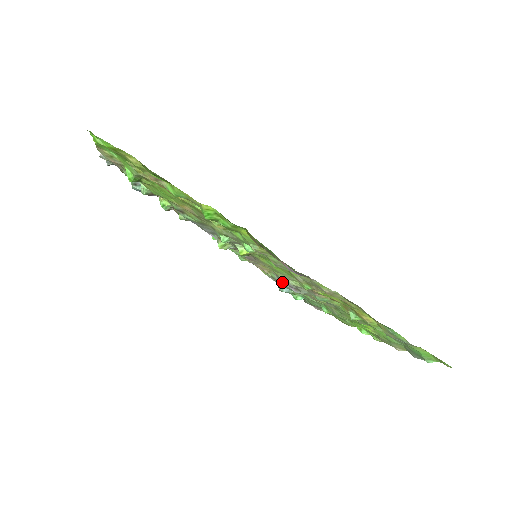
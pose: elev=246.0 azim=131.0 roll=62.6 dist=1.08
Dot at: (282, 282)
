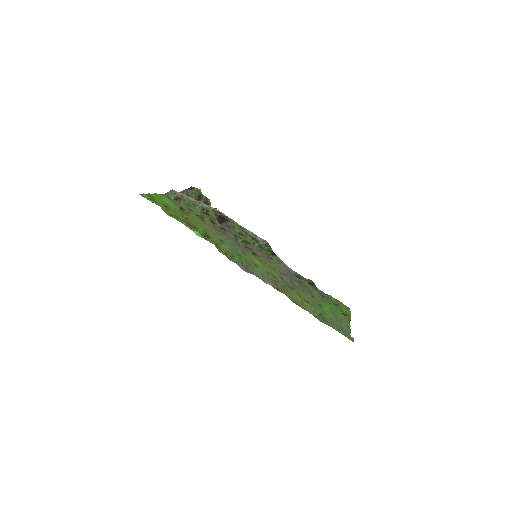
Dot at: (288, 273)
